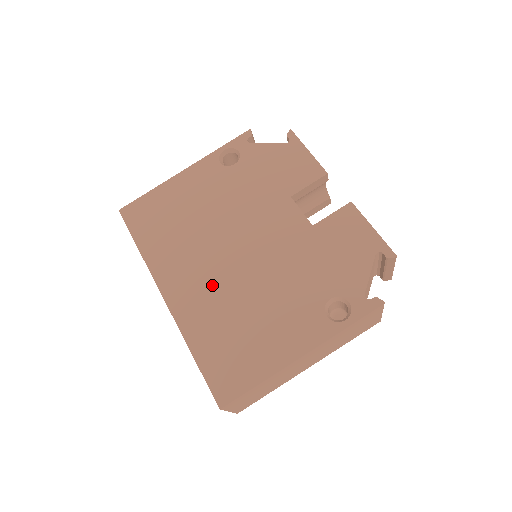
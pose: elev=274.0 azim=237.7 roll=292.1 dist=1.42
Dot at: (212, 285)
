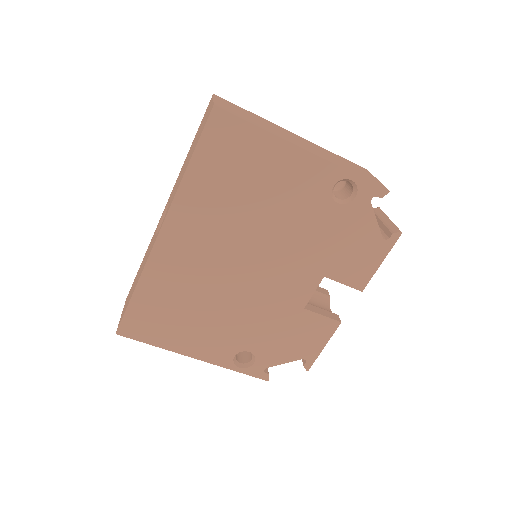
Dot at: (201, 267)
